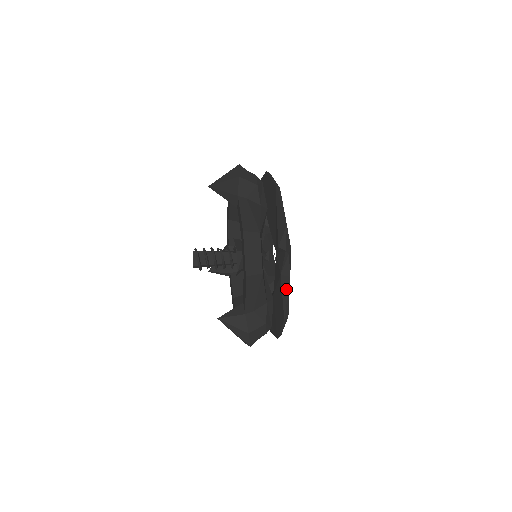
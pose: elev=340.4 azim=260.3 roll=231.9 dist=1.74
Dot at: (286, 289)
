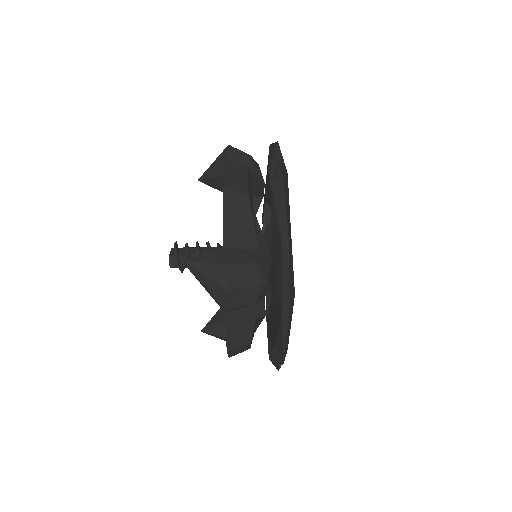
Dot at: (280, 197)
